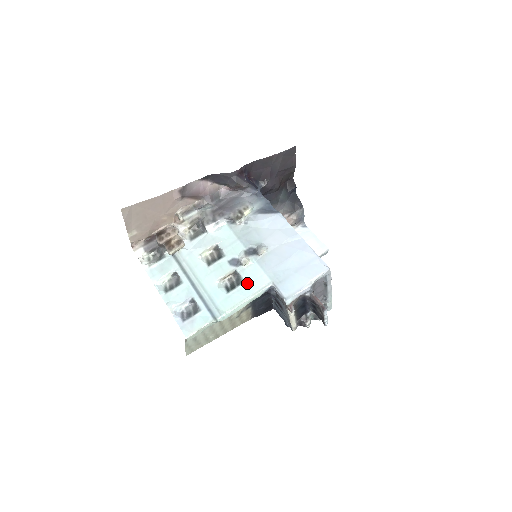
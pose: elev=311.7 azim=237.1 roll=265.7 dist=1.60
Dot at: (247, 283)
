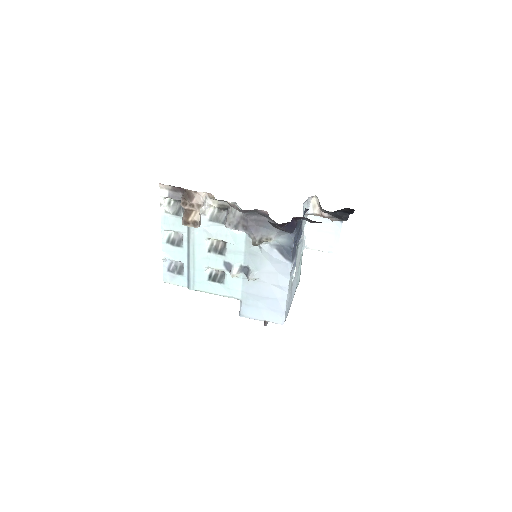
Dot at: (225, 286)
